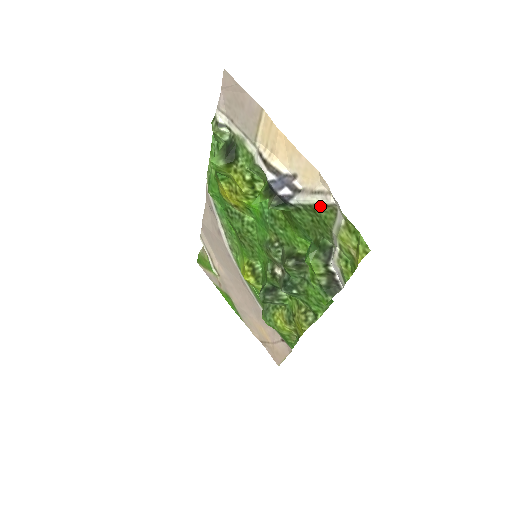
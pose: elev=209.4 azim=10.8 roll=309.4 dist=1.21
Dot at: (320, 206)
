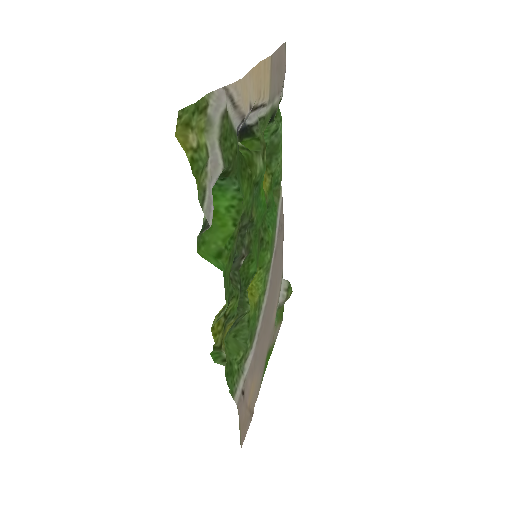
Dot at: (228, 116)
